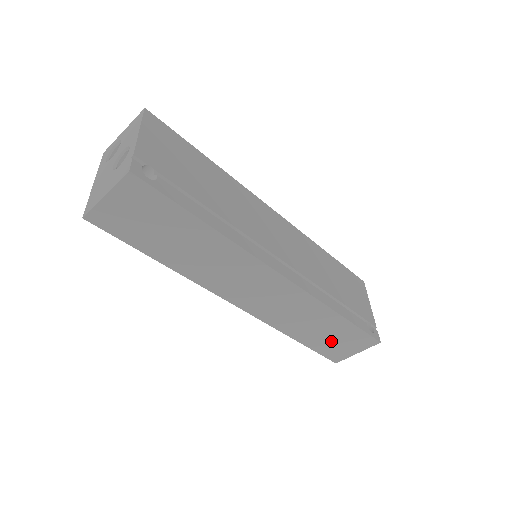
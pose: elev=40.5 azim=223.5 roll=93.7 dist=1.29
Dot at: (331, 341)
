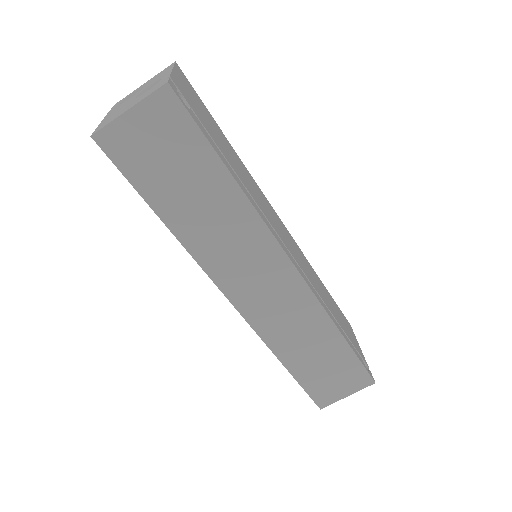
Dot at: (323, 373)
